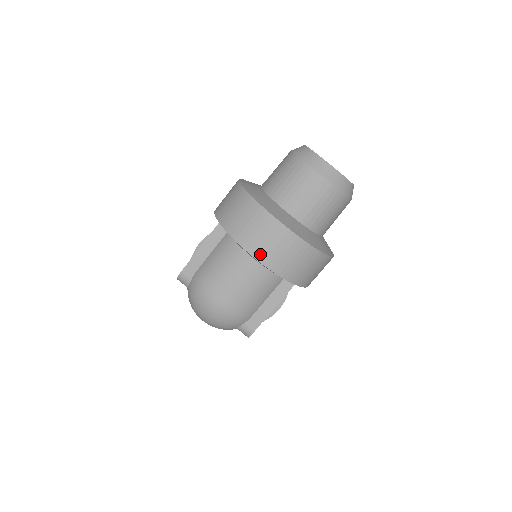
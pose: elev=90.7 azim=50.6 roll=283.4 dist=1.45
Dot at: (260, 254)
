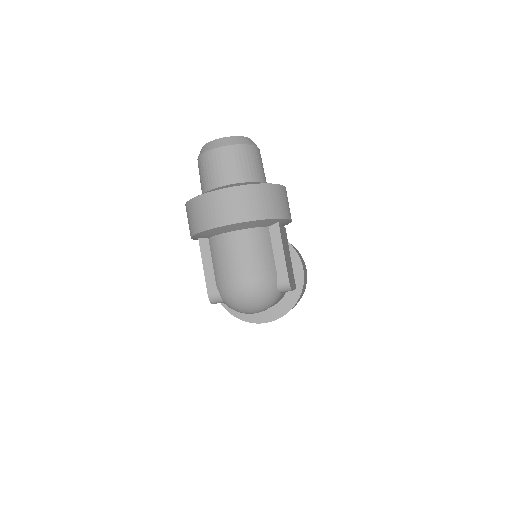
Dot at: (232, 219)
